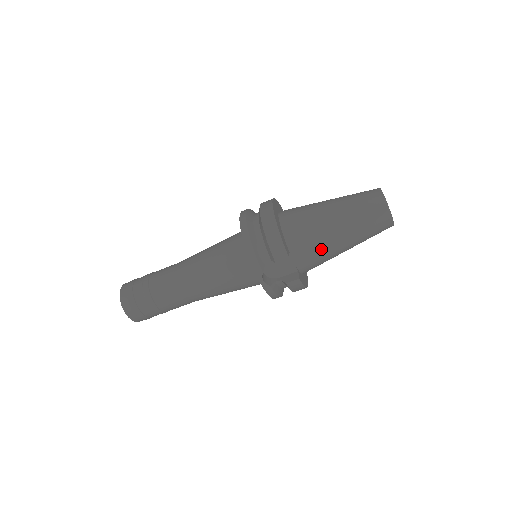
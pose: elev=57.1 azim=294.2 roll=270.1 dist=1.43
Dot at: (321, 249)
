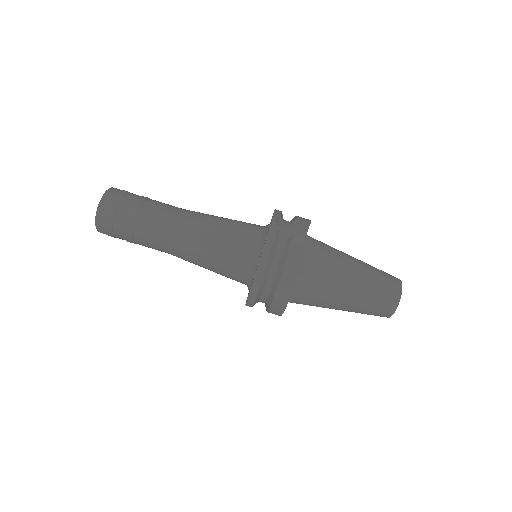
Dot at: (333, 255)
